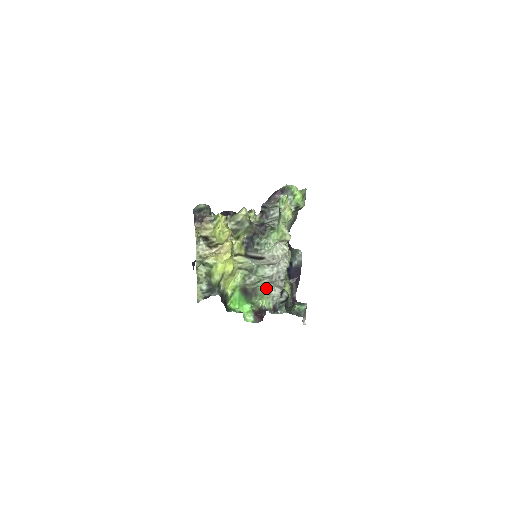
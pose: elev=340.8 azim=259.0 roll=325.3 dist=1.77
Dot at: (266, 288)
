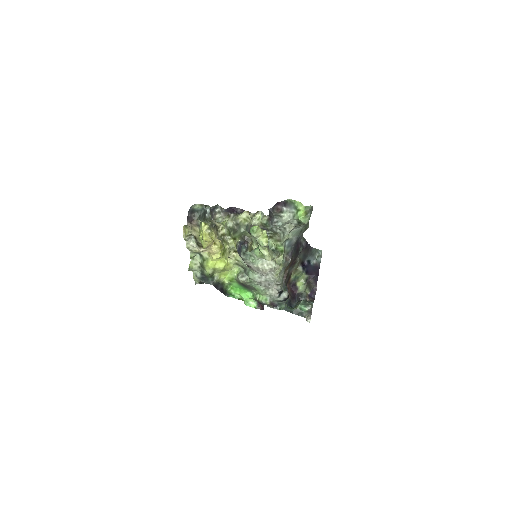
Dot at: (259, 288)
